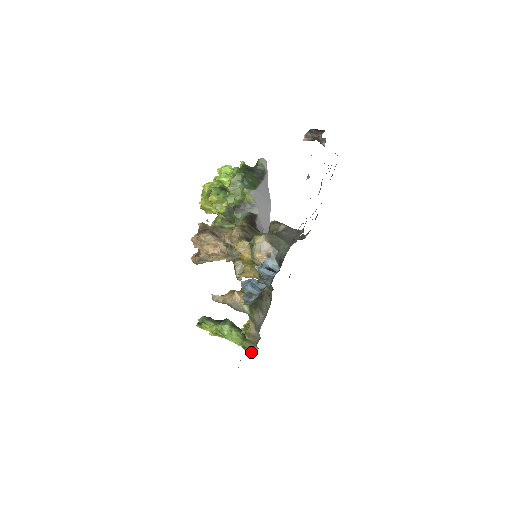
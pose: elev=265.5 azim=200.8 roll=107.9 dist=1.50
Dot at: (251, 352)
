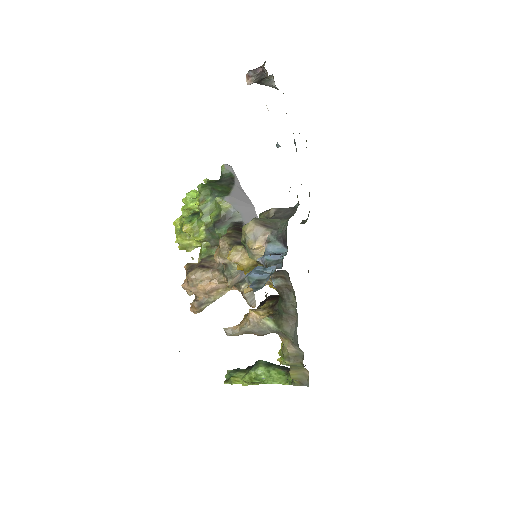
Dot at: (302, 383)
